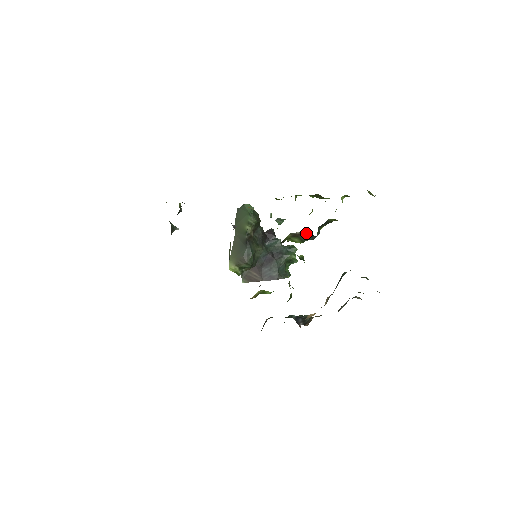
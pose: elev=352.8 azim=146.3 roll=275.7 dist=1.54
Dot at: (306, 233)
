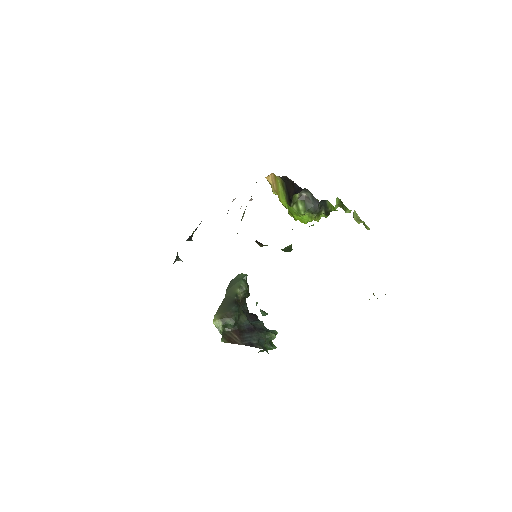
Dot at: (311, 194)
